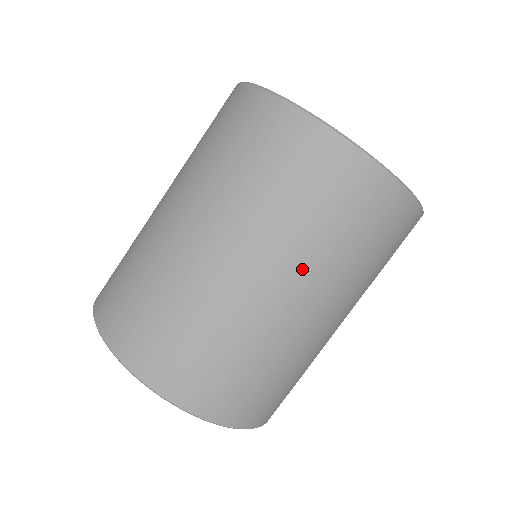
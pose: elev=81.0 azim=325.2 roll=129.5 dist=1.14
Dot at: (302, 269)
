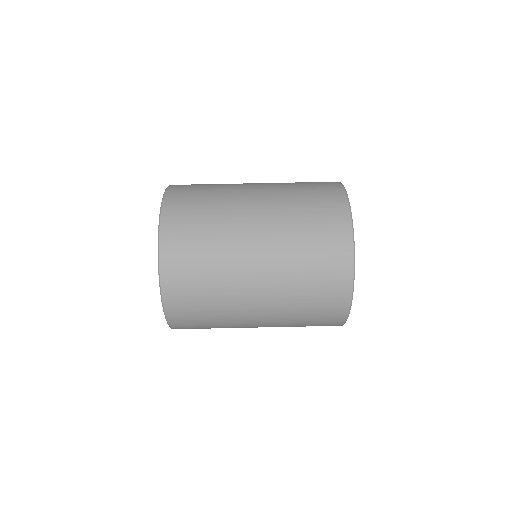
Dot at: (277, 254)
